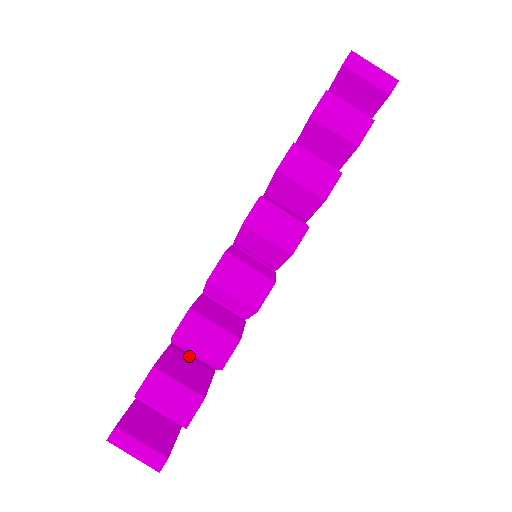
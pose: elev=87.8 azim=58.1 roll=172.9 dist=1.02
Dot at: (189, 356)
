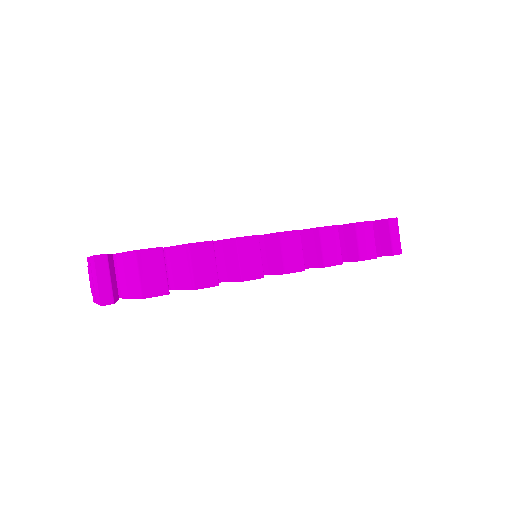
Dot at: occluded
